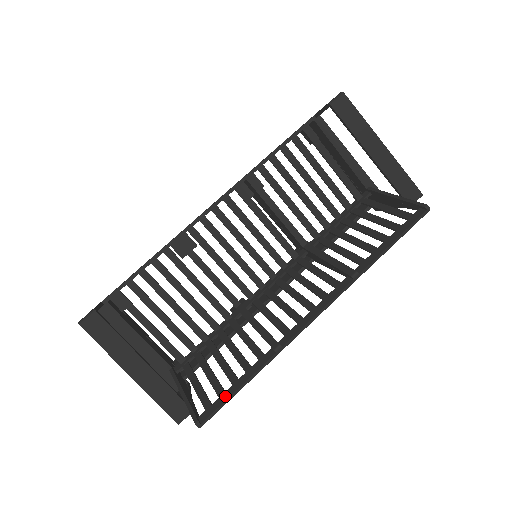
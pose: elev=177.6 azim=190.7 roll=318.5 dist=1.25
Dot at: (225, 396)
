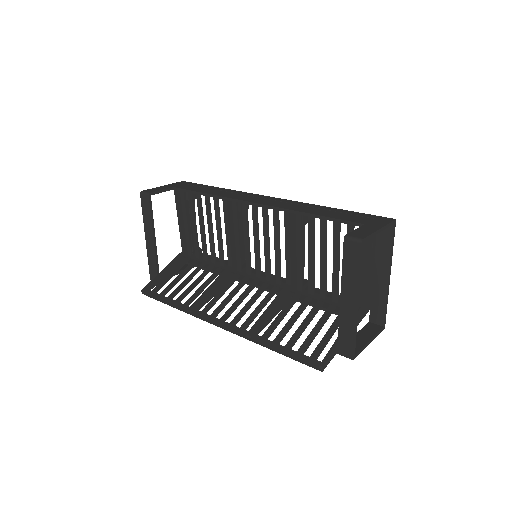
Dot at: (160, 297)
